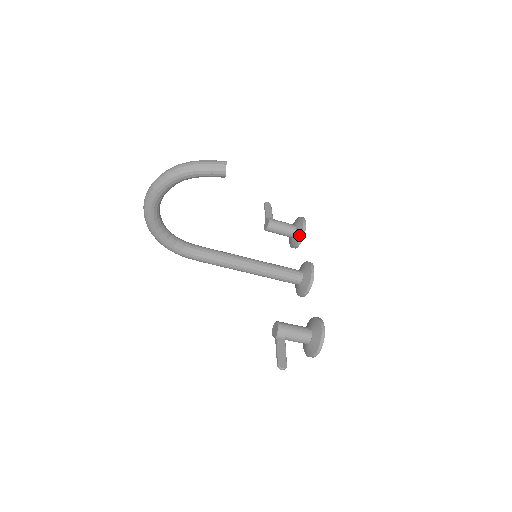
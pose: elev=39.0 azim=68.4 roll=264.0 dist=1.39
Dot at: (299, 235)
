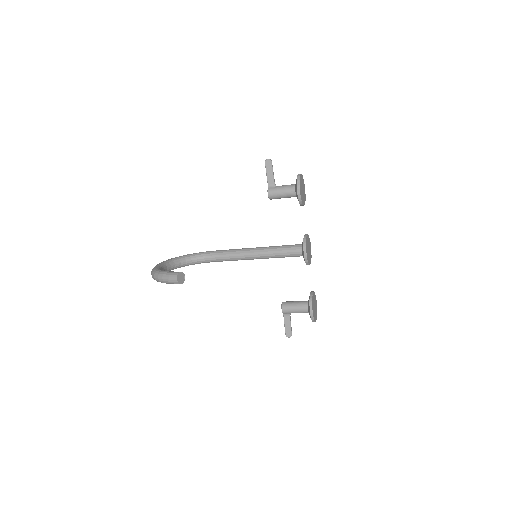
Dot at: (299, 202)
